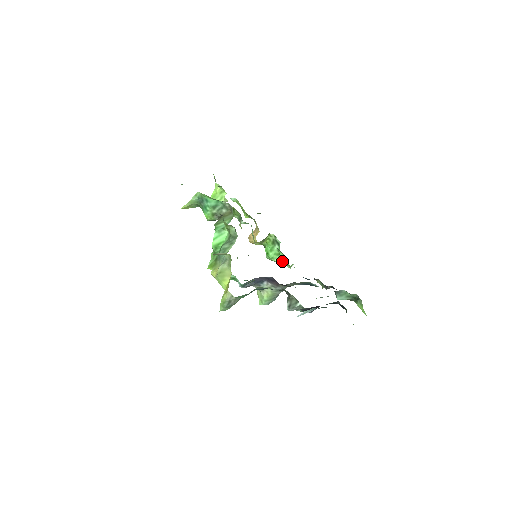
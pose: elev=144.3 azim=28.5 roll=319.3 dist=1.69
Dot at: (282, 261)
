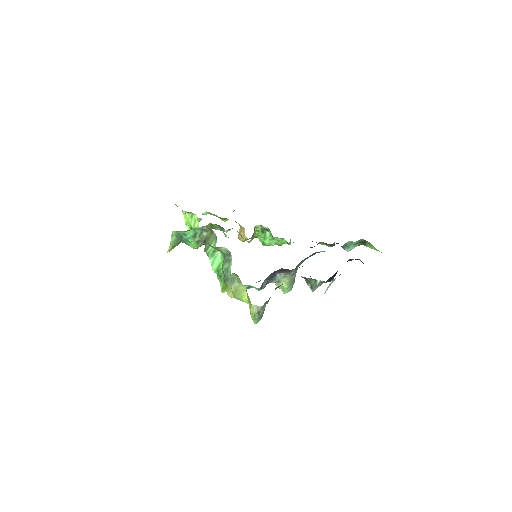
Dot at: occluded
